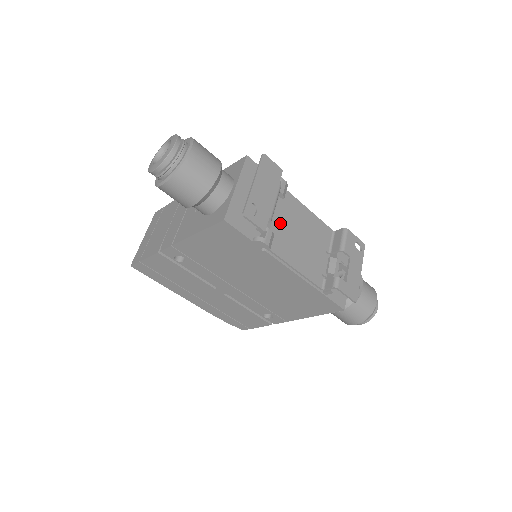
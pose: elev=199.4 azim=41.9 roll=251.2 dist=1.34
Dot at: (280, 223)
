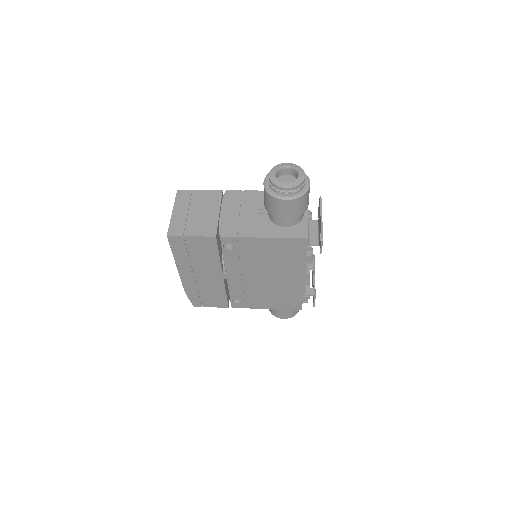
Dot at: occluded
